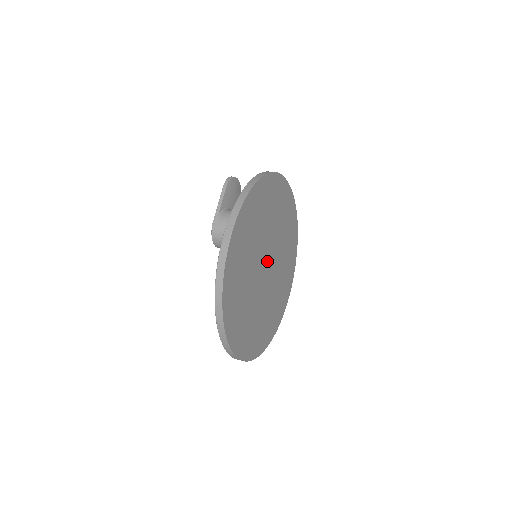
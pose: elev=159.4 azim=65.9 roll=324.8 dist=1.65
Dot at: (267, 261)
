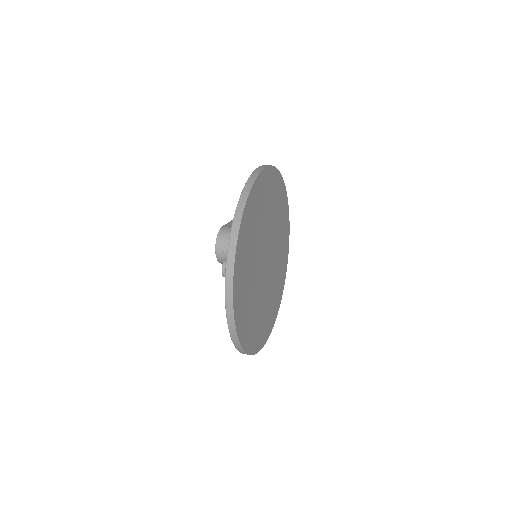
Dot at: (268, 256)
